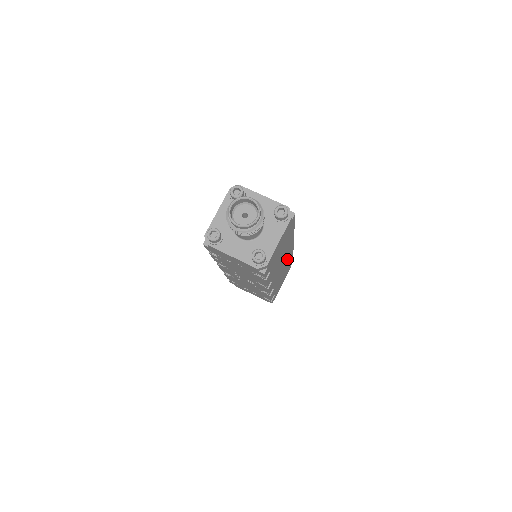
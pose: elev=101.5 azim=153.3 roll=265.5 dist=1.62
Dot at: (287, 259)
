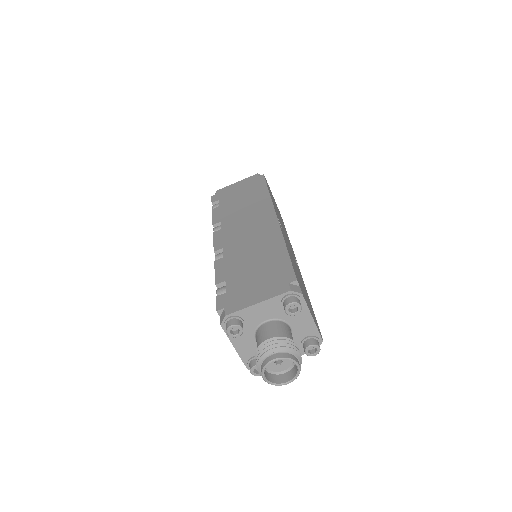
Dot at: occluded
